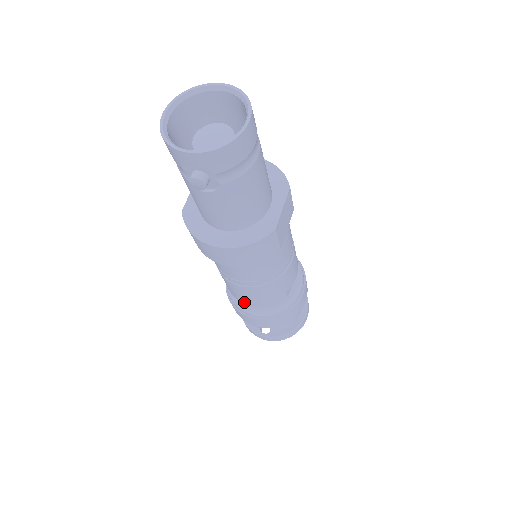
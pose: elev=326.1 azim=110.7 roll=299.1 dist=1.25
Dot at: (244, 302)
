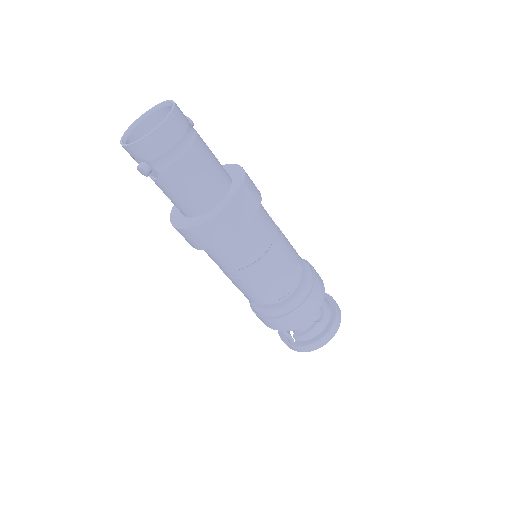
Dot at: (248, 298)
